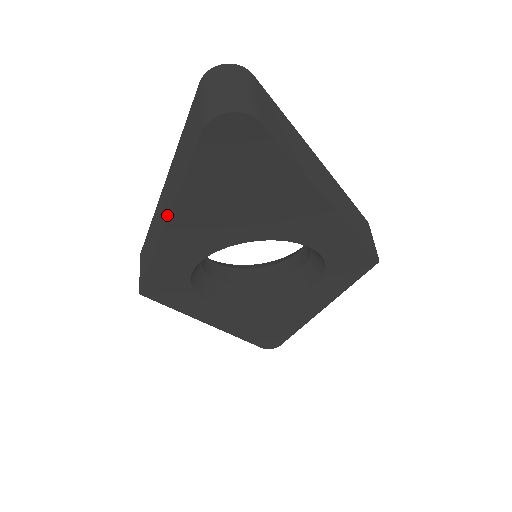
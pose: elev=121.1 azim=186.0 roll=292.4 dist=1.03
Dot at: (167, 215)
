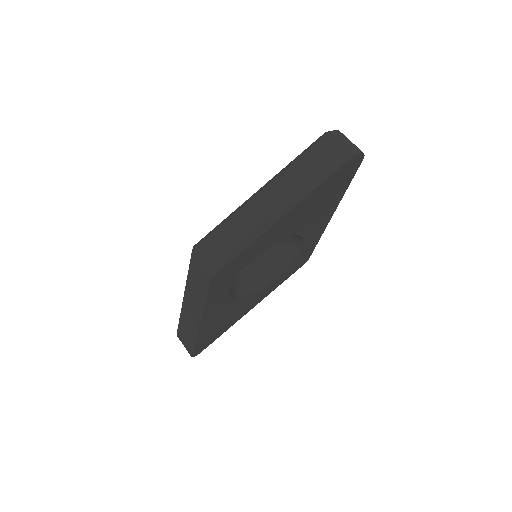
Dot at: (290, 206)
